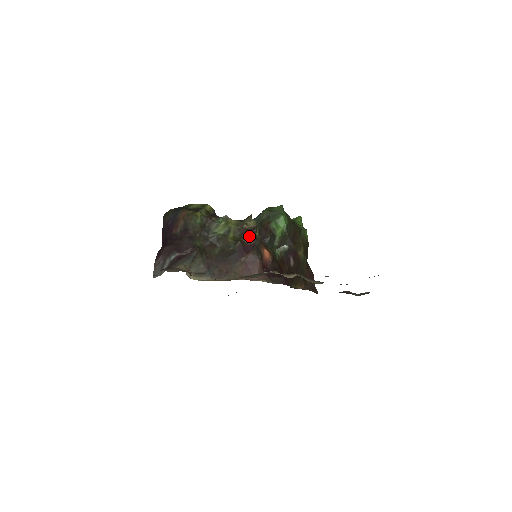
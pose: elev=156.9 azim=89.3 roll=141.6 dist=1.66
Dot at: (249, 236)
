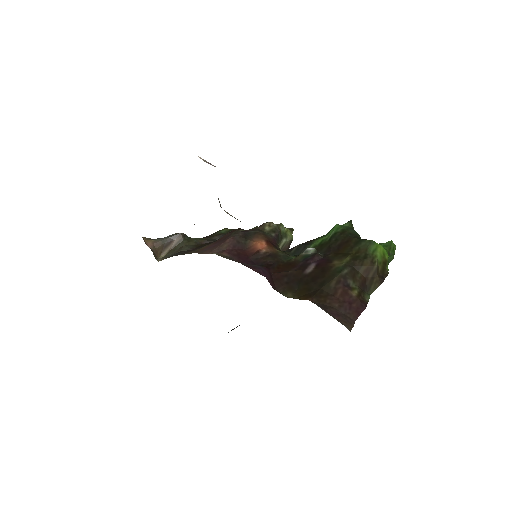
Dot at: occluded
